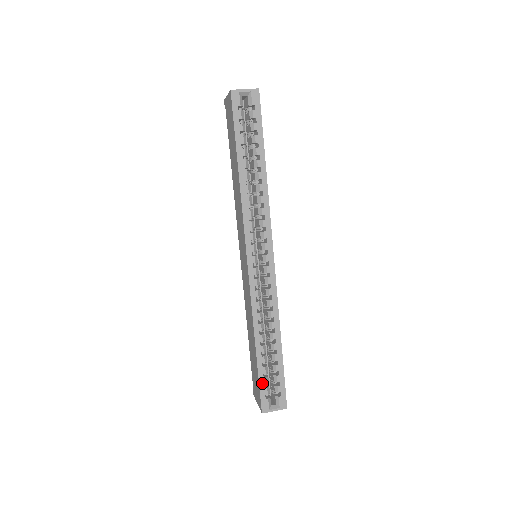
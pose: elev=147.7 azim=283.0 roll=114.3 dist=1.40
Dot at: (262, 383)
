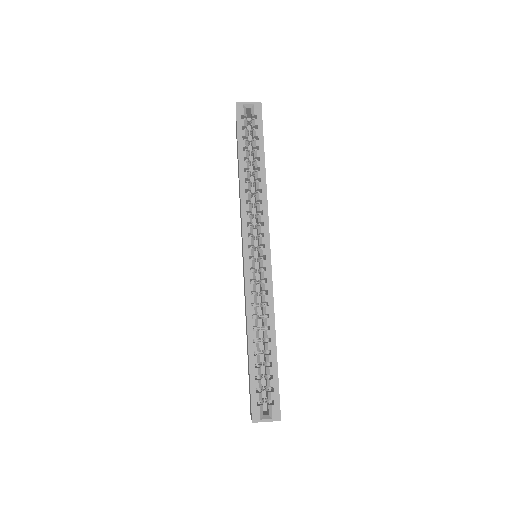
Dot at: (253, 386)
